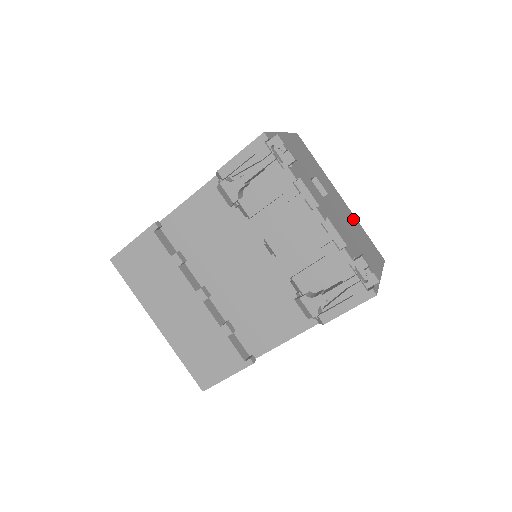
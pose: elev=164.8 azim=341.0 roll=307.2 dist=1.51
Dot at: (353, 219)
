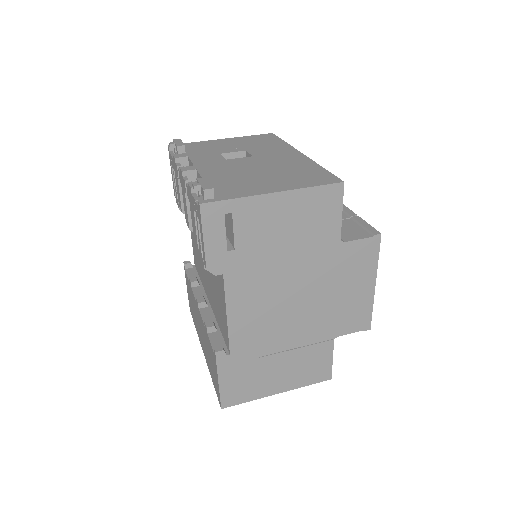
Dot at: (299, 163)
